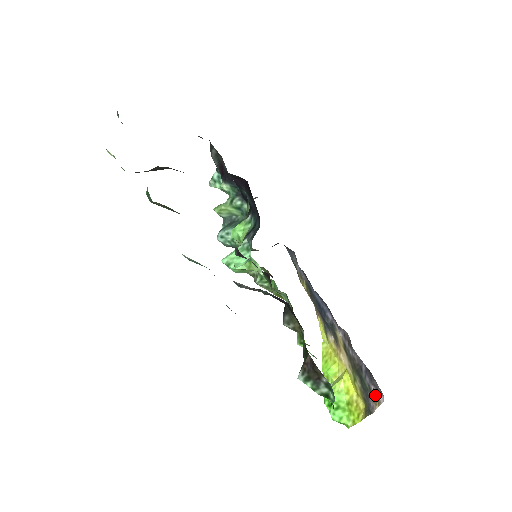
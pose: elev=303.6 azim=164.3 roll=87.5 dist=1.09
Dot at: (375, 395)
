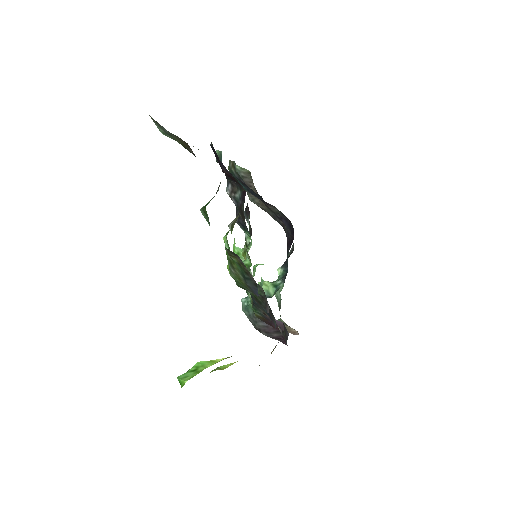
Dot at: occluded
